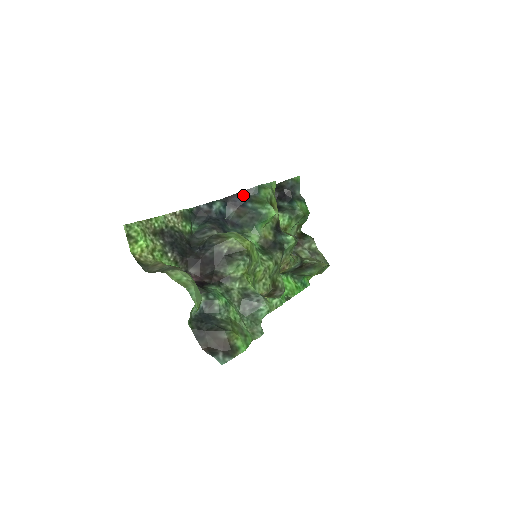
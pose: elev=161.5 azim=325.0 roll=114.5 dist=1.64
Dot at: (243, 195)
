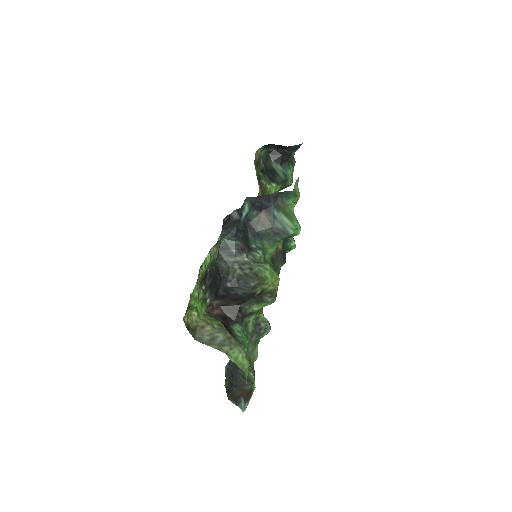
Dot at: (272, 198)
